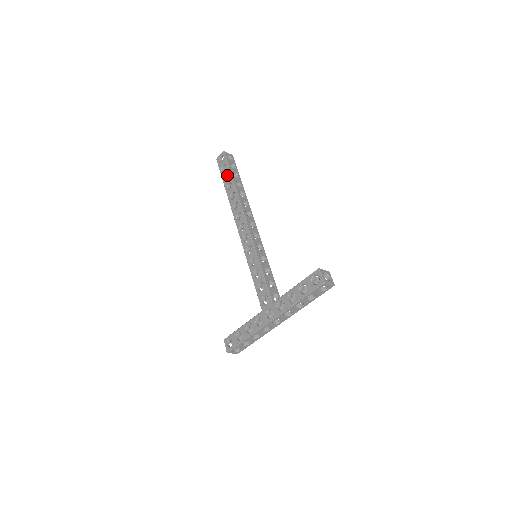
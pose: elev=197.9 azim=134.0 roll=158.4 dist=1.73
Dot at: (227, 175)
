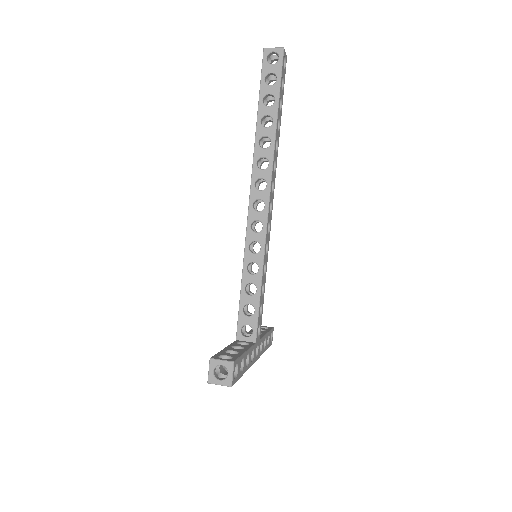
Dot at: occluded
